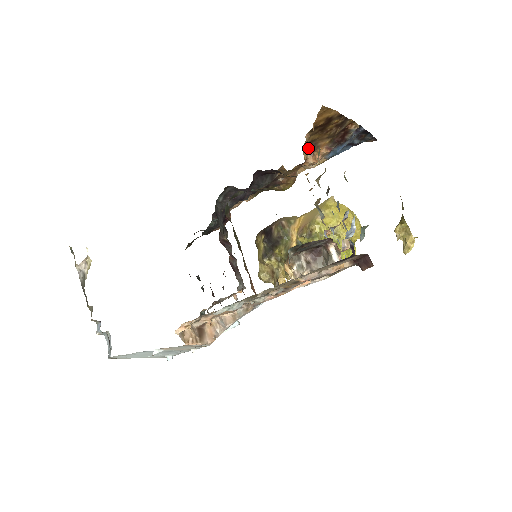
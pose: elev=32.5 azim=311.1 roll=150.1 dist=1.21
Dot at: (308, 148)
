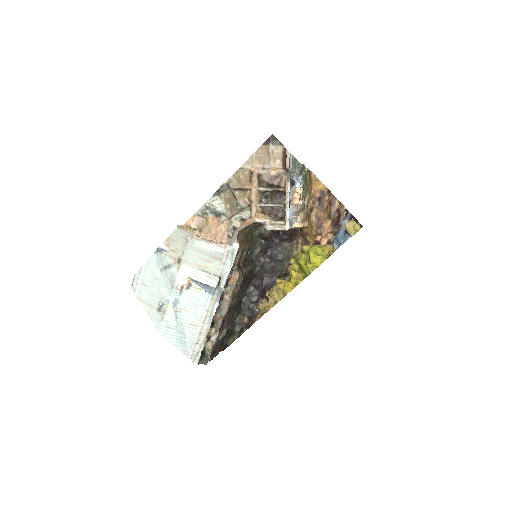
Dot at: (309, 208)
